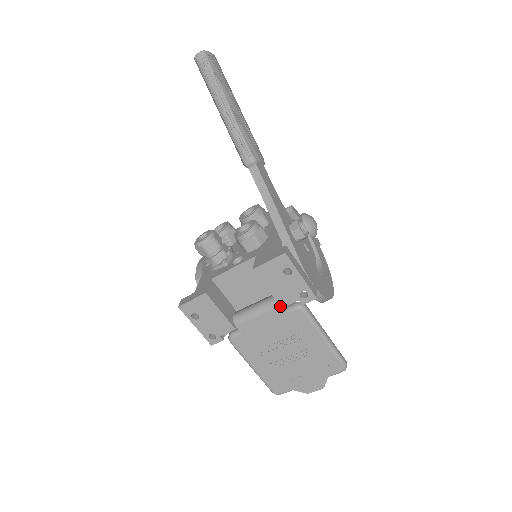
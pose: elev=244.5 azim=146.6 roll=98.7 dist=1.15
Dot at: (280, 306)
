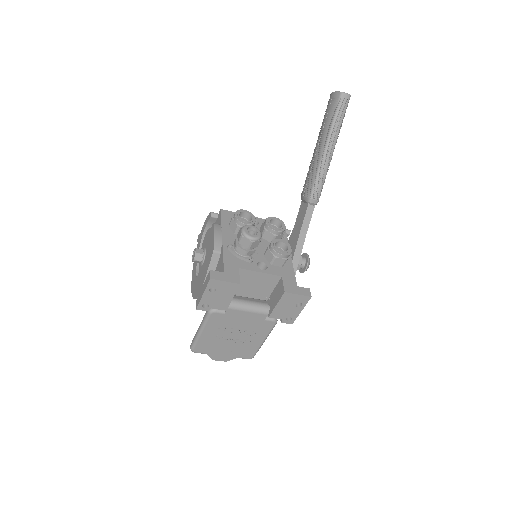
Dot at: (269, 316)
